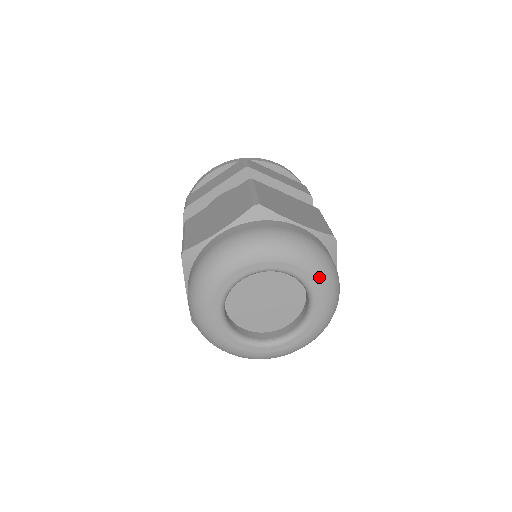
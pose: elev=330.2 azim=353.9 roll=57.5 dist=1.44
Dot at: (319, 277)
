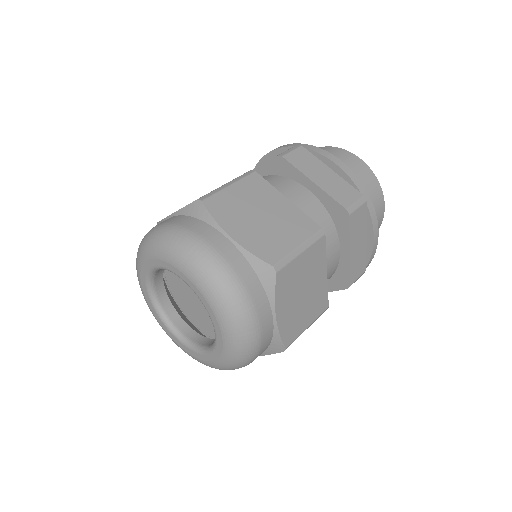
Dot at: (226, 357)
